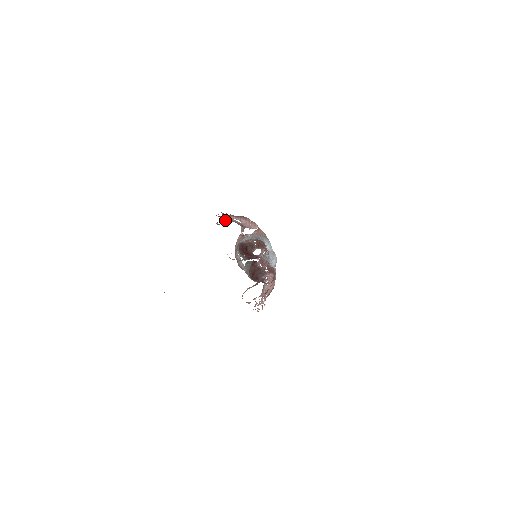
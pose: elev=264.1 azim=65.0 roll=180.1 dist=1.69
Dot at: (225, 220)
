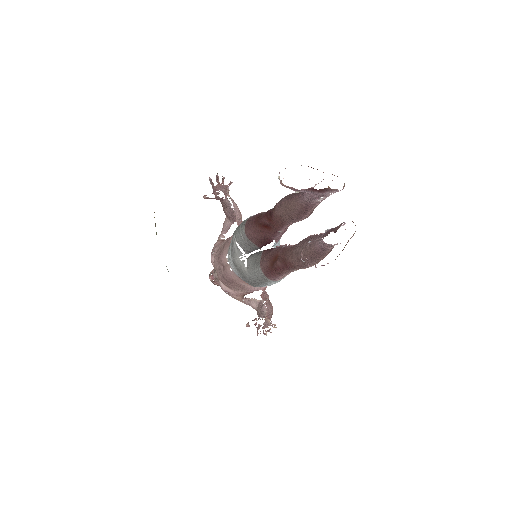
Dot at: (217, 193)
